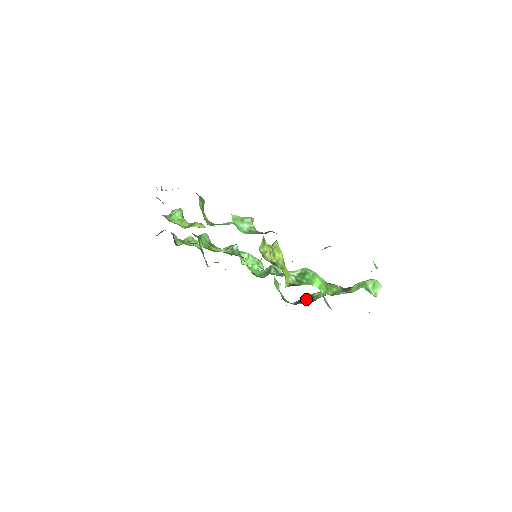
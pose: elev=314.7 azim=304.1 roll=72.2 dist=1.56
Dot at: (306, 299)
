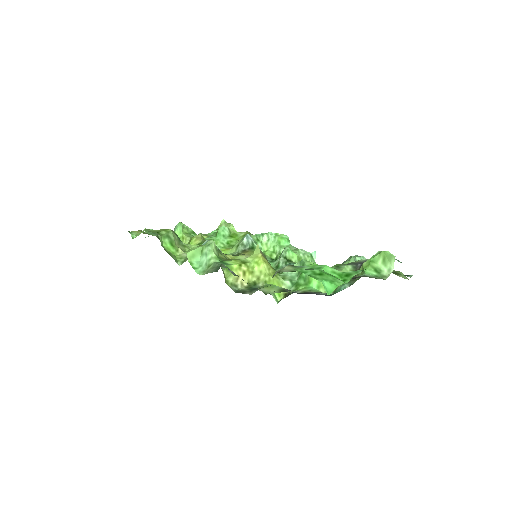
Dot at: occluded
